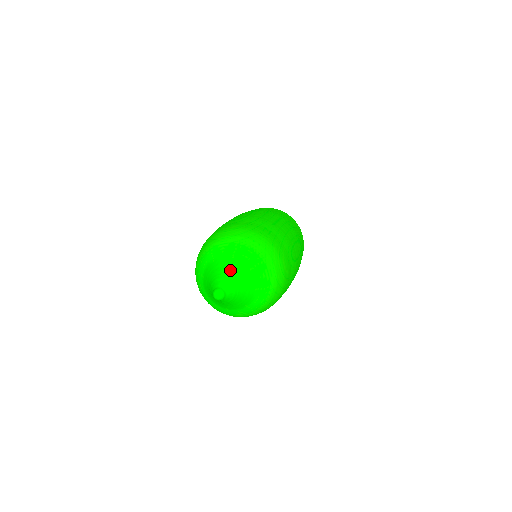
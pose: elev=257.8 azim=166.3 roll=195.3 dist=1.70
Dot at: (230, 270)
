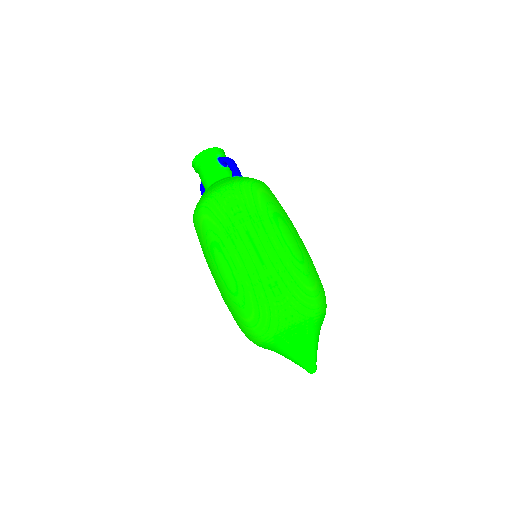
Dot at: occluded
